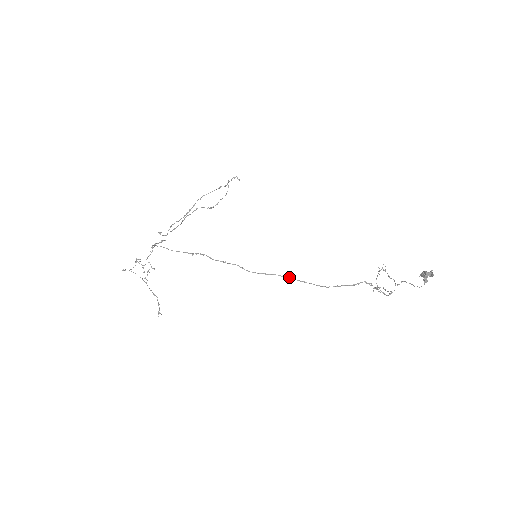
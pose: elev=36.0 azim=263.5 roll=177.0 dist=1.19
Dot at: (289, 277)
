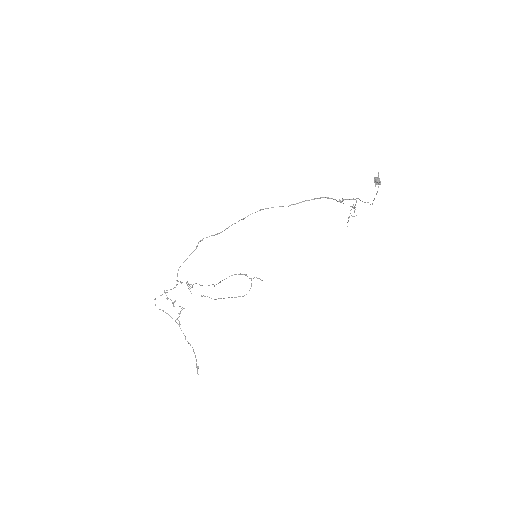
Dot at: (259, 210)
